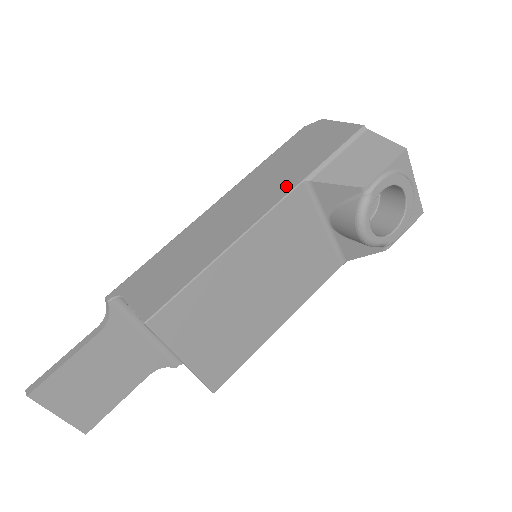
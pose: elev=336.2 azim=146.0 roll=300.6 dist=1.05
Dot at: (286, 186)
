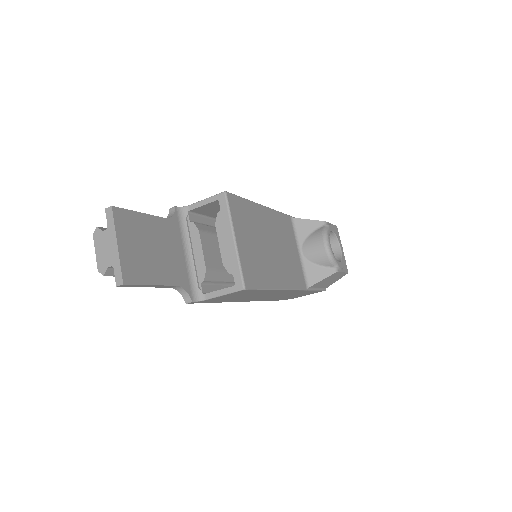
Dot at: occluded
